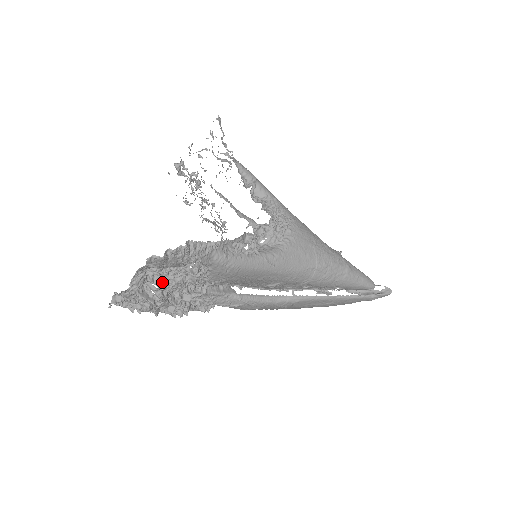
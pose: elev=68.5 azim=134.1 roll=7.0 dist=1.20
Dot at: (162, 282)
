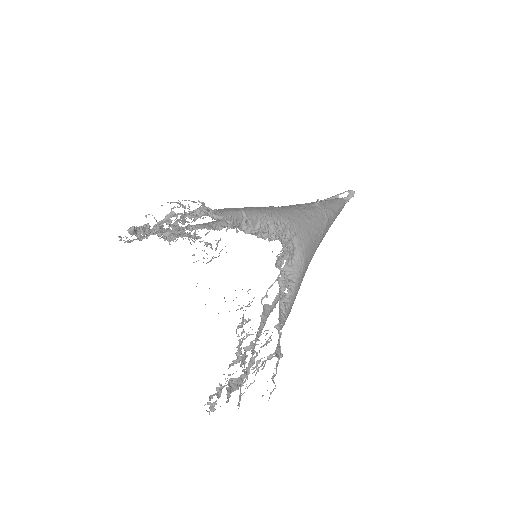
Dot at: (247, 374)
